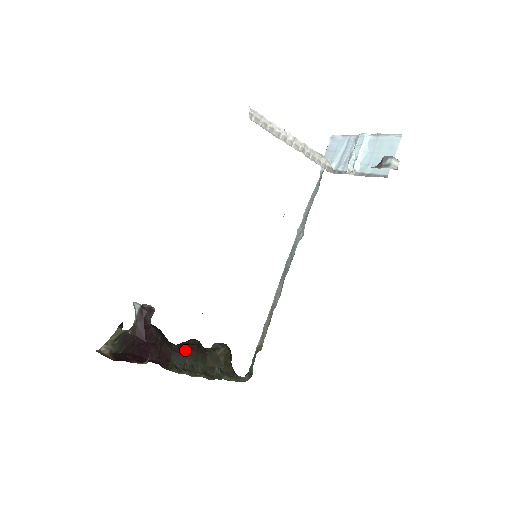
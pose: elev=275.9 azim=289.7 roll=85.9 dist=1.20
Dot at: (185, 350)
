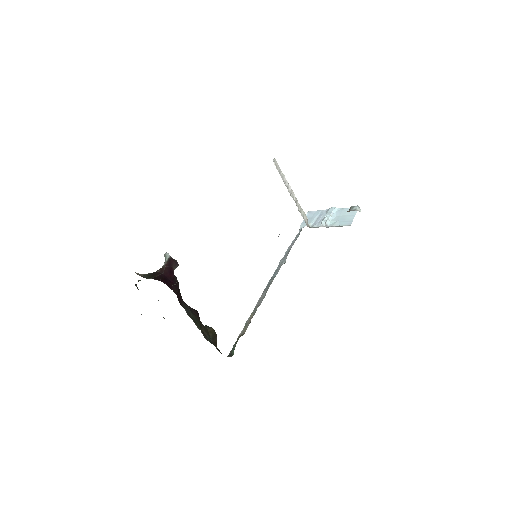
Dot at: (190, 308)
